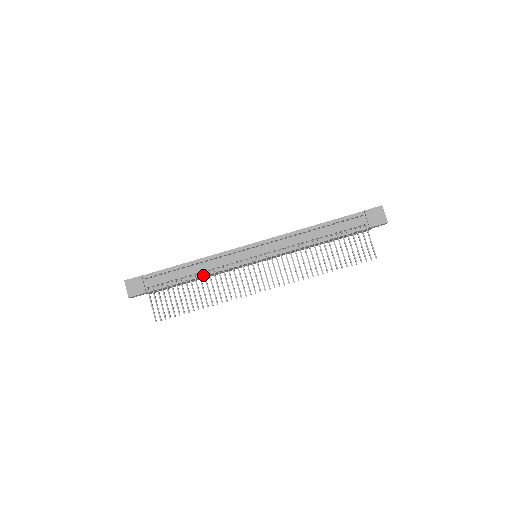
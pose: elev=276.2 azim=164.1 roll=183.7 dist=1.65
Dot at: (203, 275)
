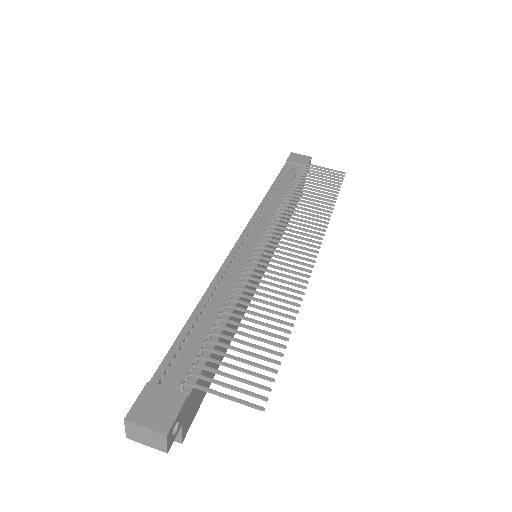
Dot at: (234, 303)
